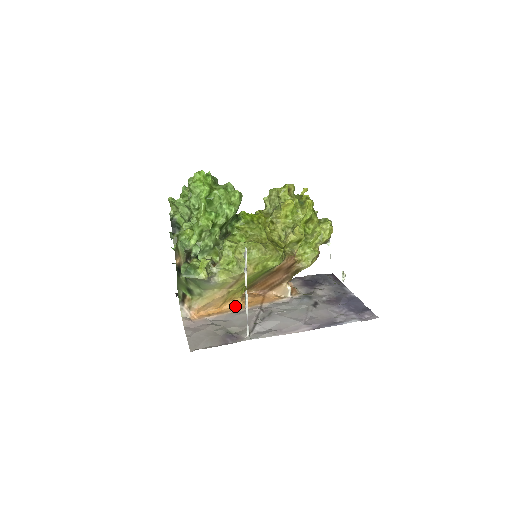
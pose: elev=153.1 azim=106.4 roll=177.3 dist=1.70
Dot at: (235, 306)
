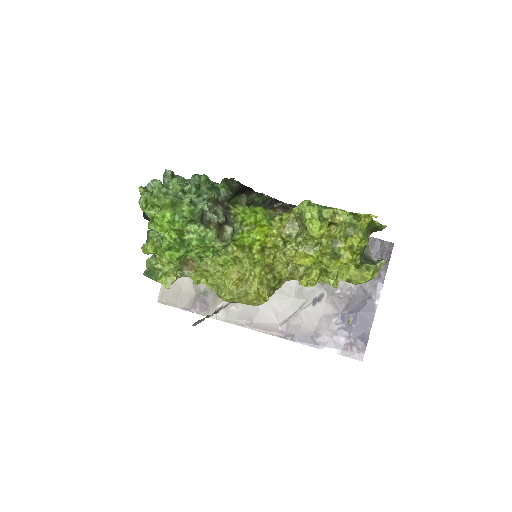
Dot at: occluded
